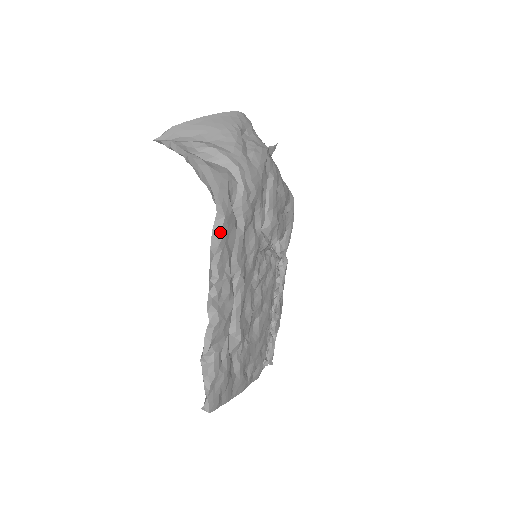
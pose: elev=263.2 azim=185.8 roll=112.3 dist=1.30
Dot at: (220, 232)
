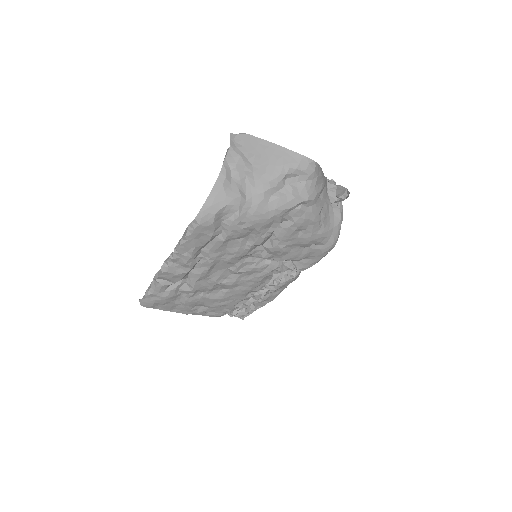
Dot at: (191, 230)
